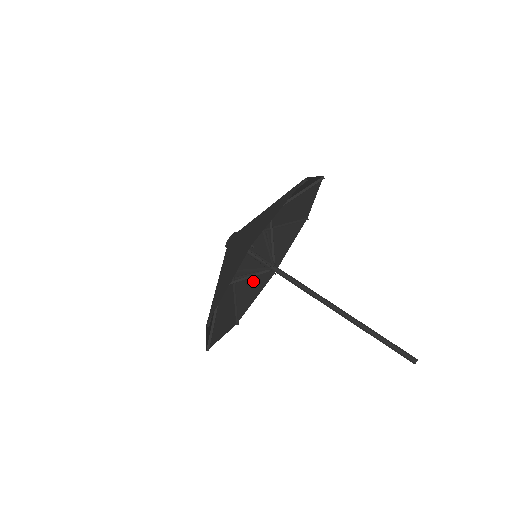
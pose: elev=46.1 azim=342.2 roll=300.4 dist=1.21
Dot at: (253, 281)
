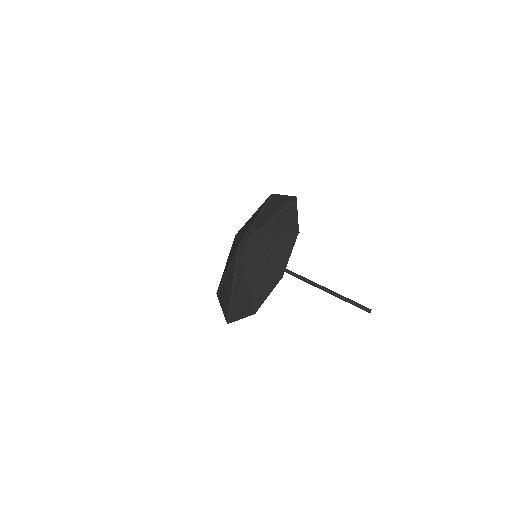
Dot at: (264, 281)
